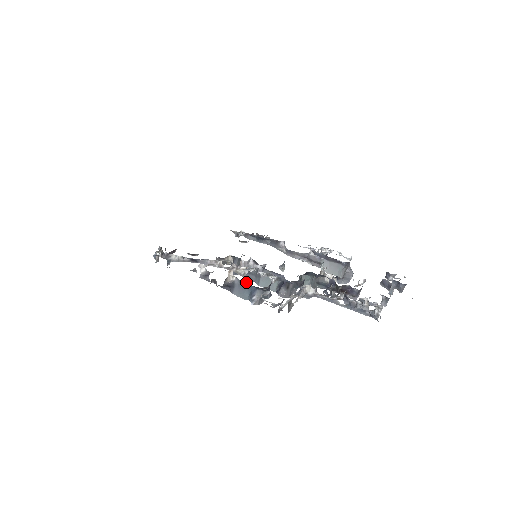
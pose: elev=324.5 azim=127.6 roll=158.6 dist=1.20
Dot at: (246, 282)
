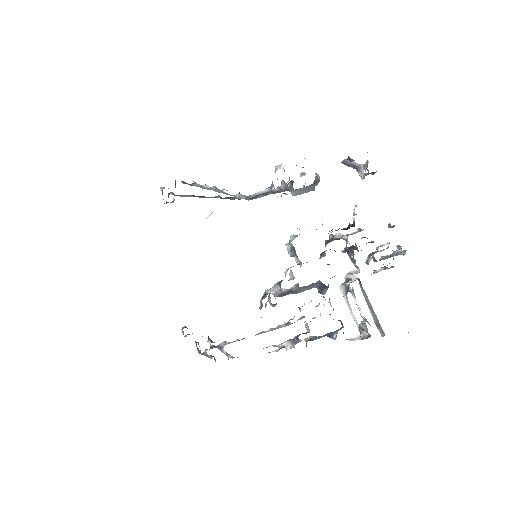
Dot at: (324, 335)
